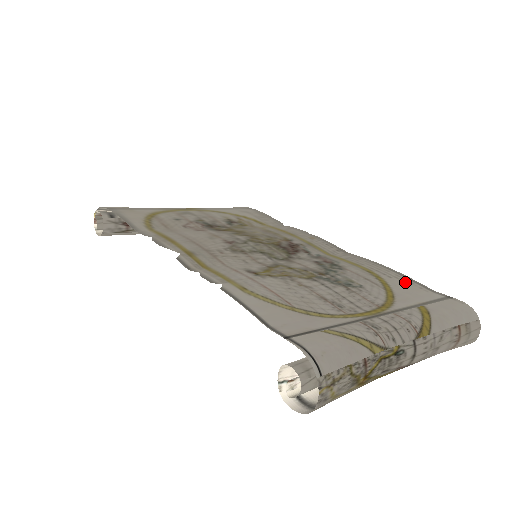
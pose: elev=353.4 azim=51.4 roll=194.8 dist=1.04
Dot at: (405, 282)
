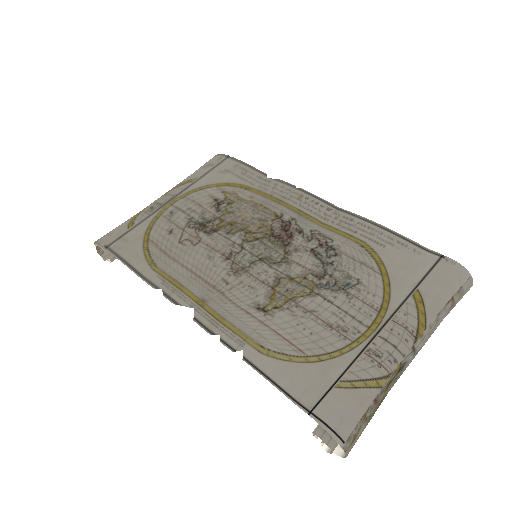
Dot at: (398, 248)
